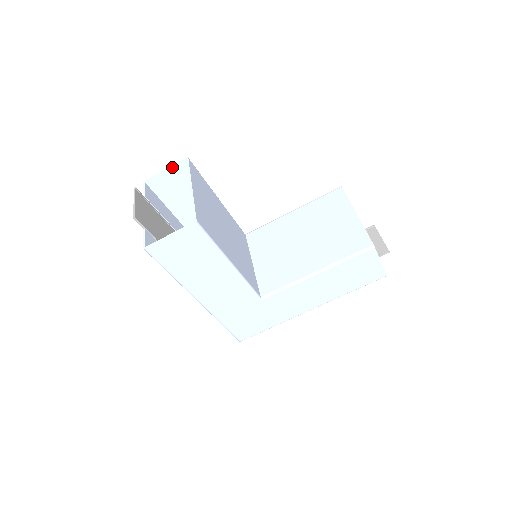
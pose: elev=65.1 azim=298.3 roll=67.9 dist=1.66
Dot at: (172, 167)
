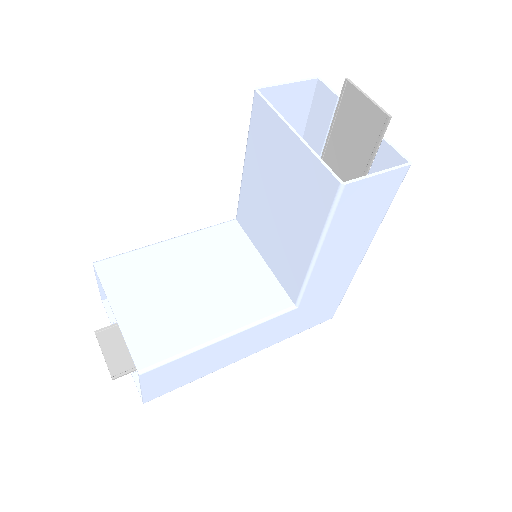
Dot at: (97, 278)
